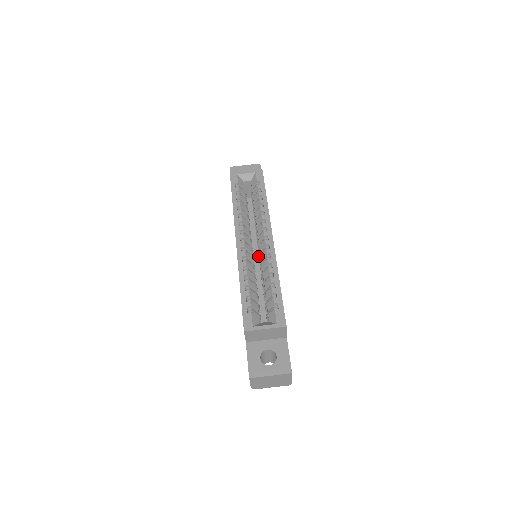
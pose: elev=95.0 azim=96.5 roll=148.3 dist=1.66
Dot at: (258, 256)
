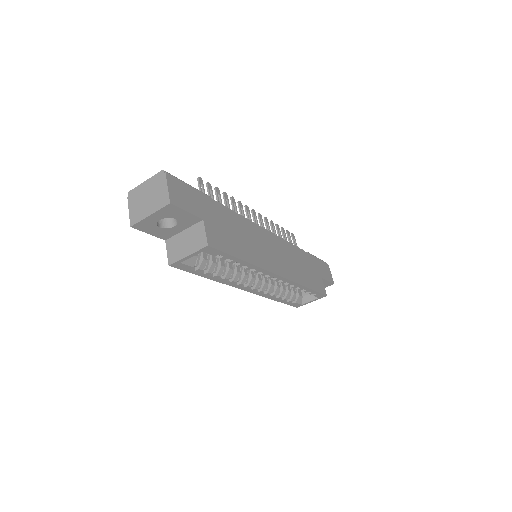
Dot at: occluded
